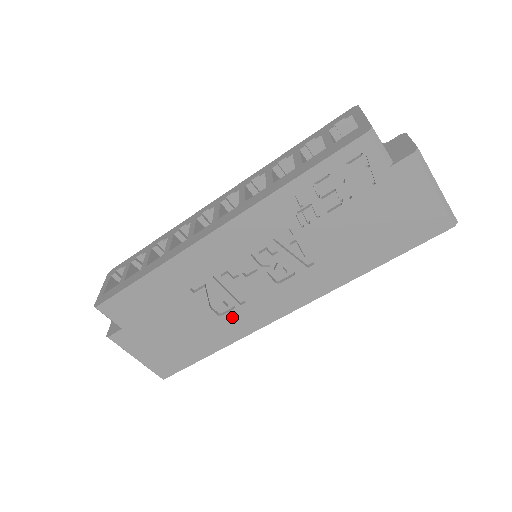
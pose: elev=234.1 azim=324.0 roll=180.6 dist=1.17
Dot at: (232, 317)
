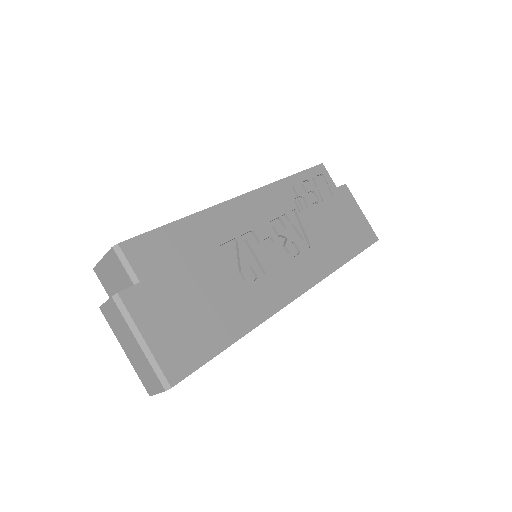
Dot at: (255, 290)
